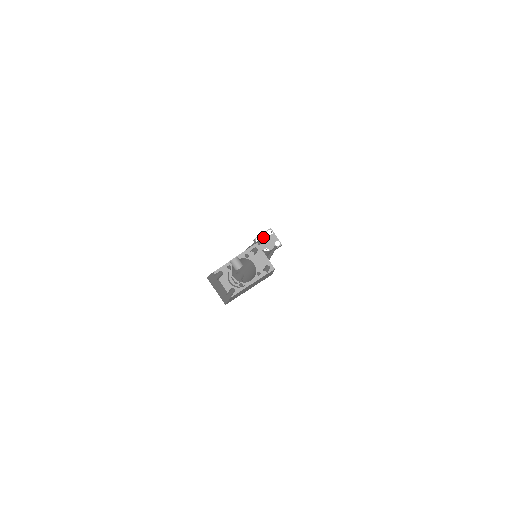
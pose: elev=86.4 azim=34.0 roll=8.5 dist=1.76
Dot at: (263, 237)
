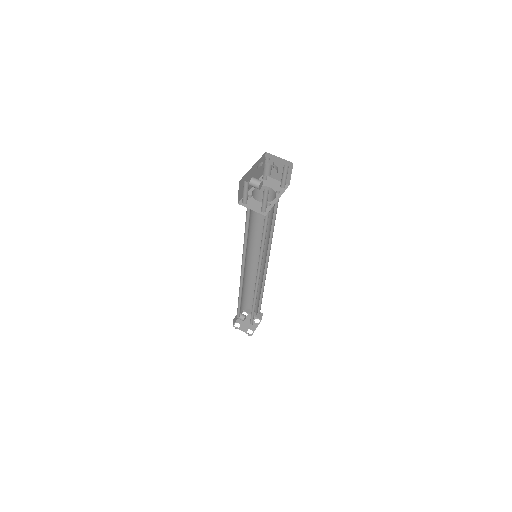
Dot at: (246, 285)
